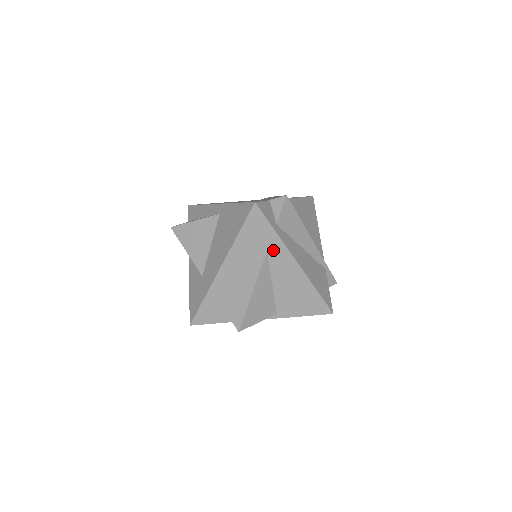
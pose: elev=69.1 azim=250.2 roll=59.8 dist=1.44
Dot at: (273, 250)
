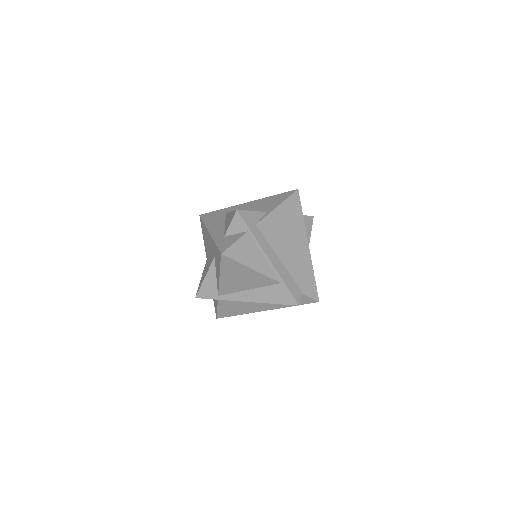
Dot at: (229, 211)
